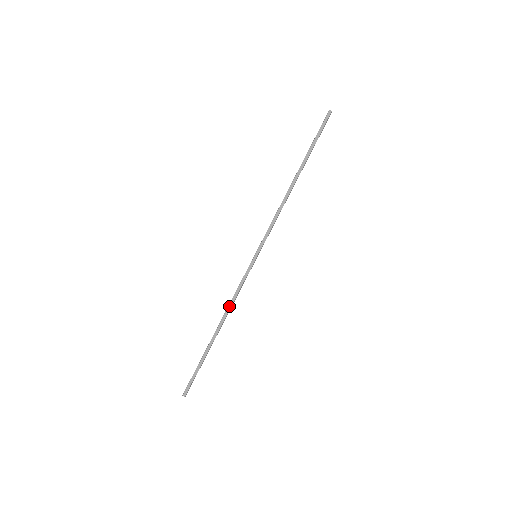
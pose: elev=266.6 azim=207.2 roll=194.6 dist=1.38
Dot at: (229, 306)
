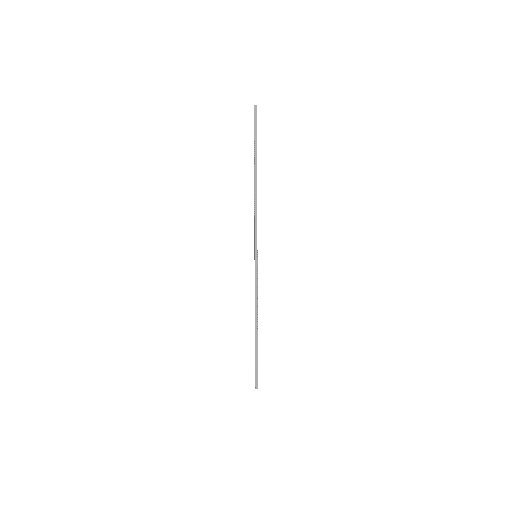
Dot at: (256, 305)
